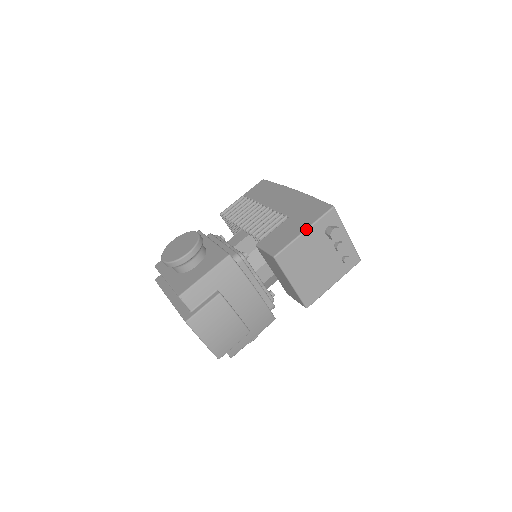
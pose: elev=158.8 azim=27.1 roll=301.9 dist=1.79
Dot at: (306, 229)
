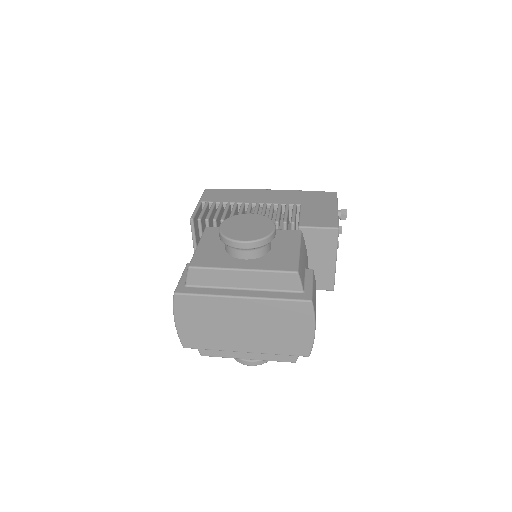
Dot at: (337, 207)
